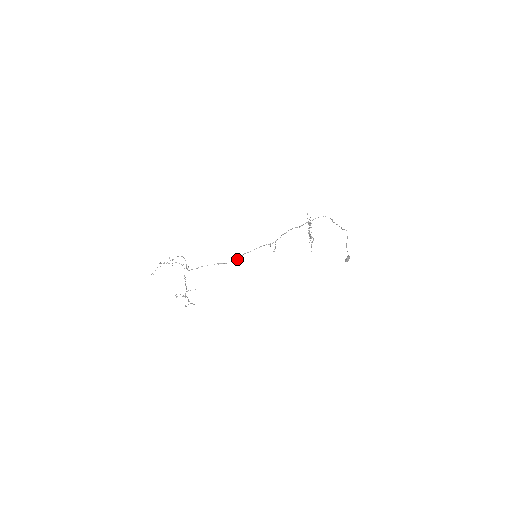
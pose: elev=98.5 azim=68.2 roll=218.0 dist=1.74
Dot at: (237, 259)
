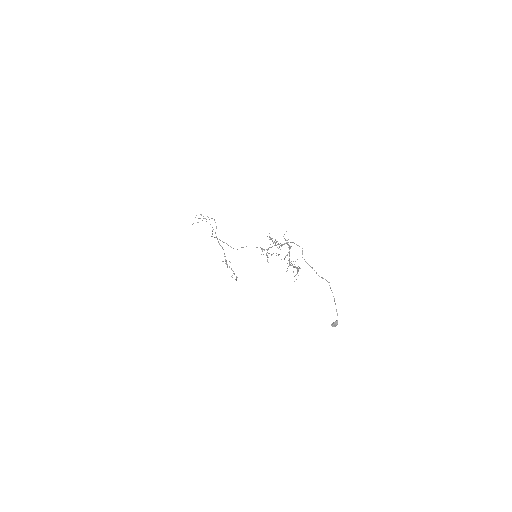
Dot at: occluded
